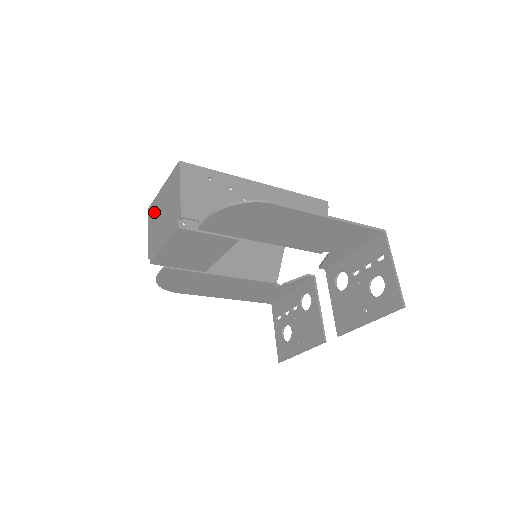
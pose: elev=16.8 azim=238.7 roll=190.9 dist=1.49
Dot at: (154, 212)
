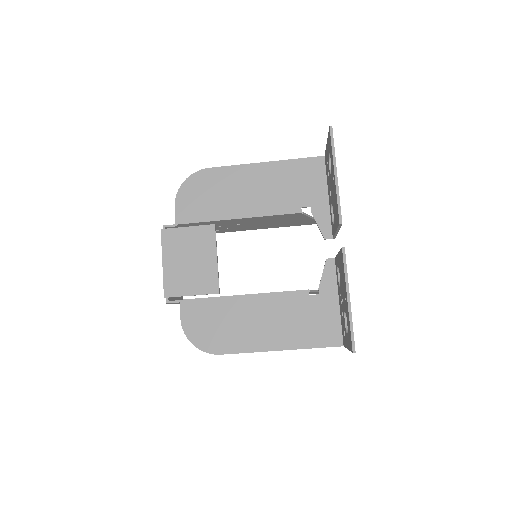
Dot at: occluded
